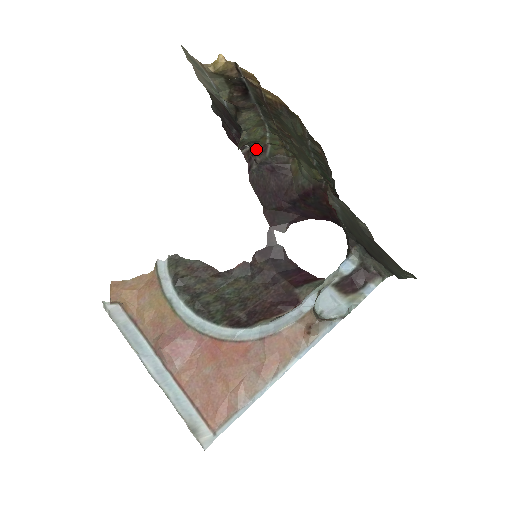
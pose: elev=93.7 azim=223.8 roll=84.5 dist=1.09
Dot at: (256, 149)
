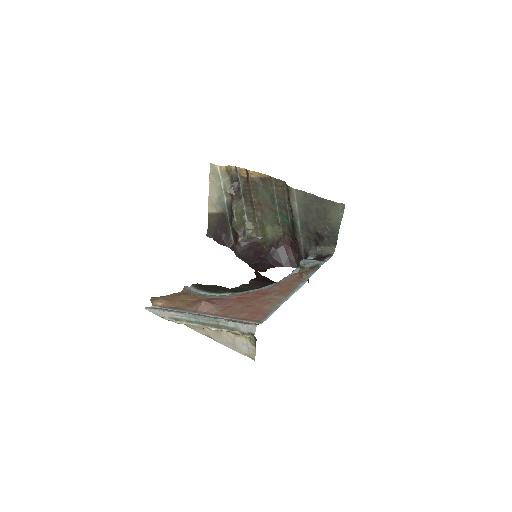
Dot at: (240, 233)
